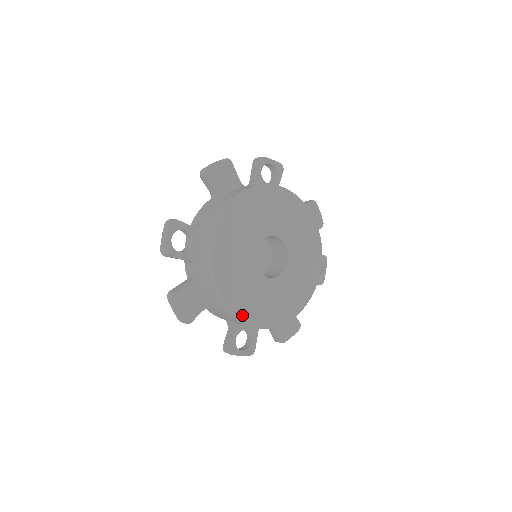
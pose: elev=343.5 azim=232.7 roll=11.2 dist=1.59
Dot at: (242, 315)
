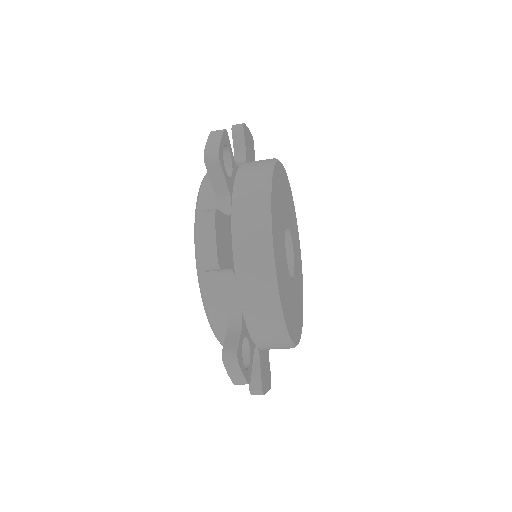
Dot at: (301, 326)
